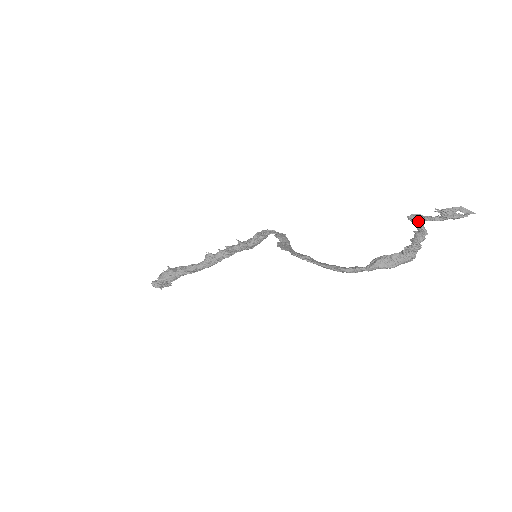
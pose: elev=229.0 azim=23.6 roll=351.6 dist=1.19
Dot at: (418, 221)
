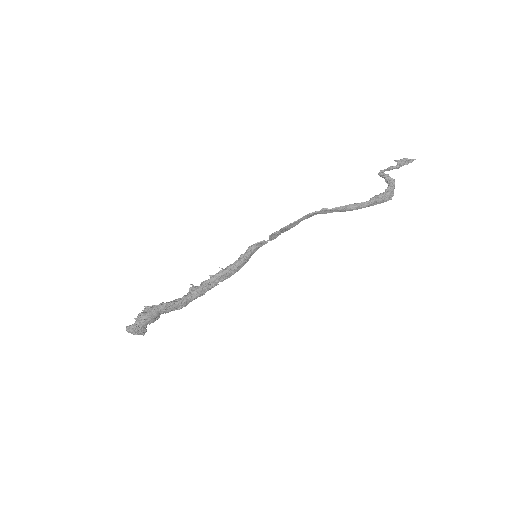
Dot at: (385, 174)
